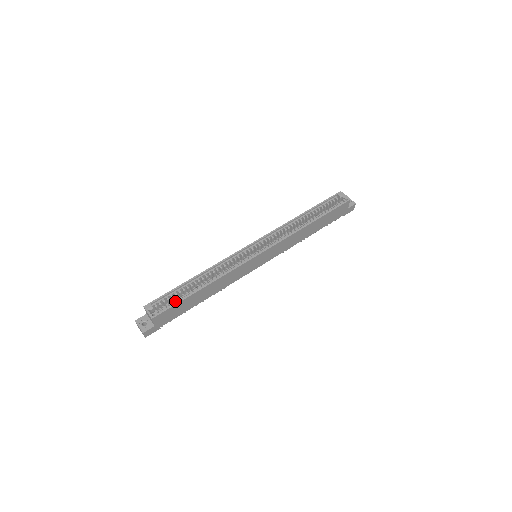
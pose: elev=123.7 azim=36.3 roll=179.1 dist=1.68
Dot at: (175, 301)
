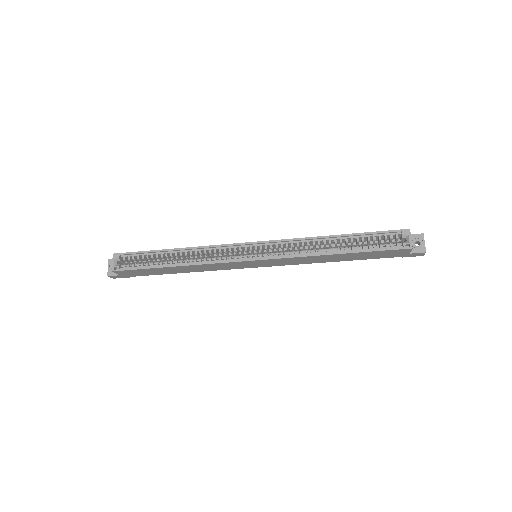
Dot at: (142, 265)
